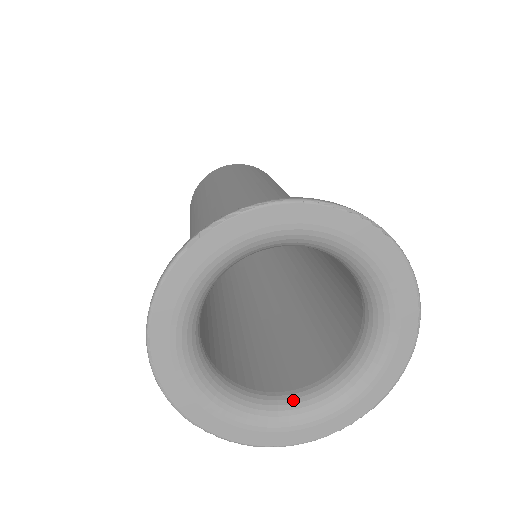
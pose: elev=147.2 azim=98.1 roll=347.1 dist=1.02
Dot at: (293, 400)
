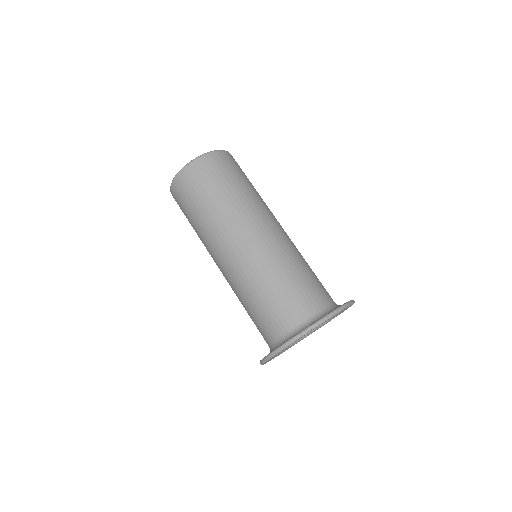
Dot at: occluded
